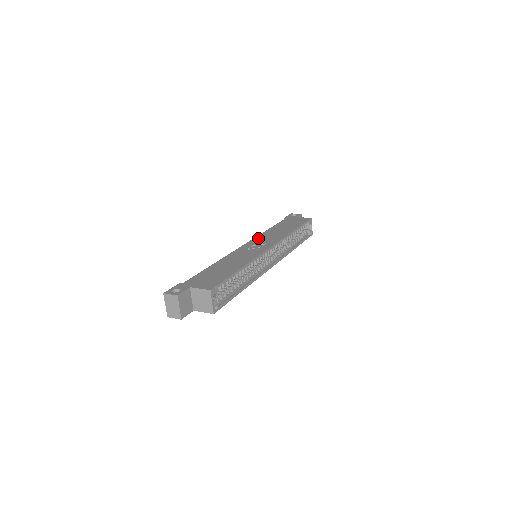
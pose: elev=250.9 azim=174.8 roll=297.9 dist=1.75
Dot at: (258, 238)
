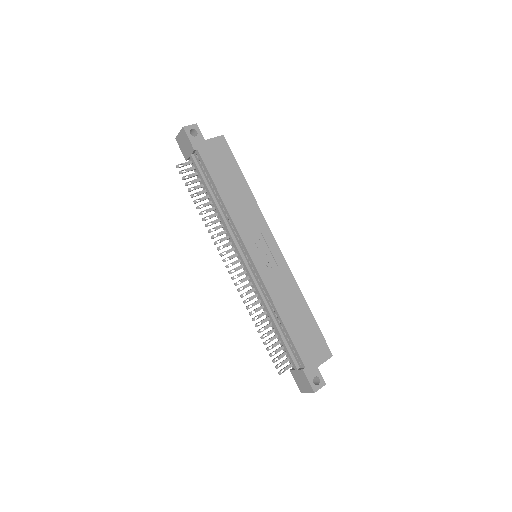
Dot at: (245, 234)
